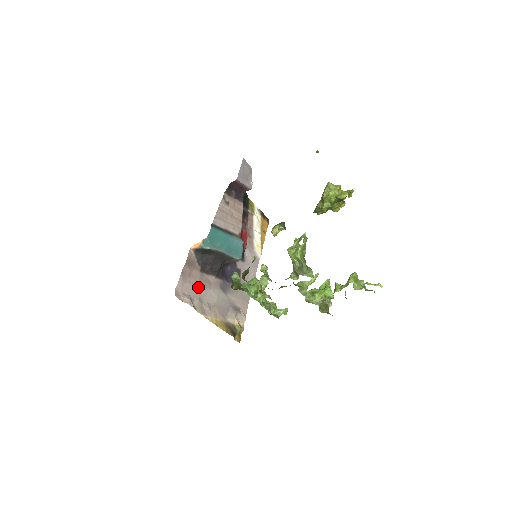
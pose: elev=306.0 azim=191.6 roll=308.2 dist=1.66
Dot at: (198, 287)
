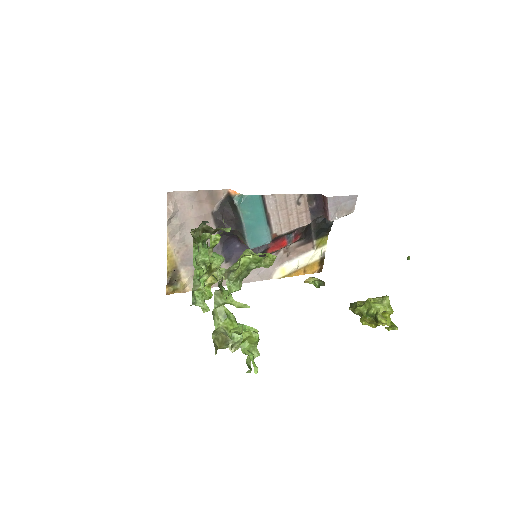
Dot at: (194, 217)
